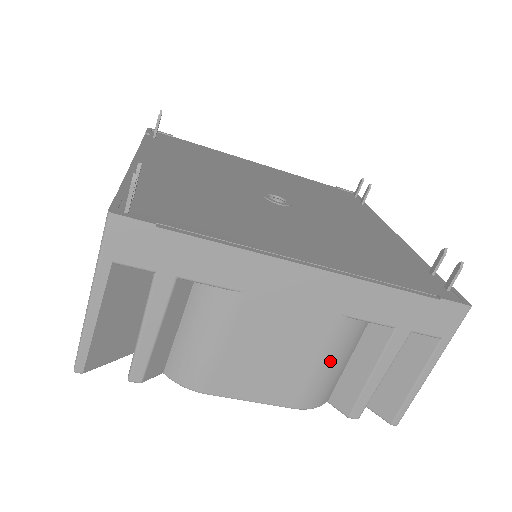
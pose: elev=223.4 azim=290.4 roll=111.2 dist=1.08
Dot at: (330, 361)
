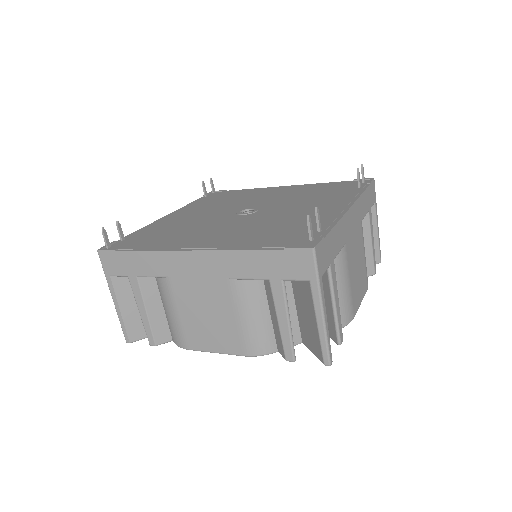
Dot at: (245, 315)
